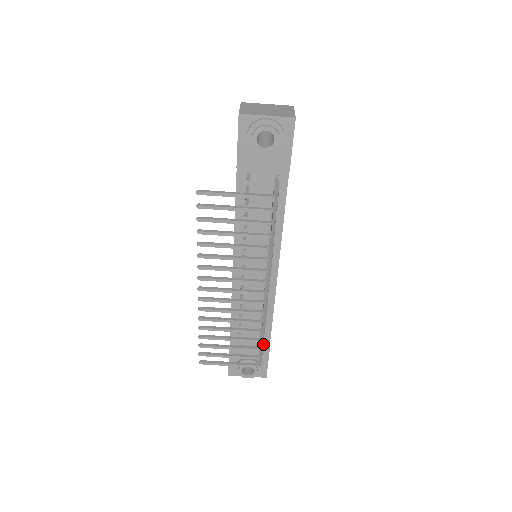
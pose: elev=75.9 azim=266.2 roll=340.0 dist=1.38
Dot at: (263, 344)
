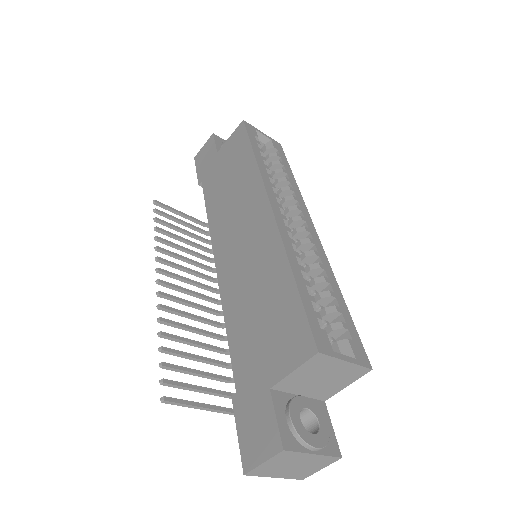
Dot at: occluded
